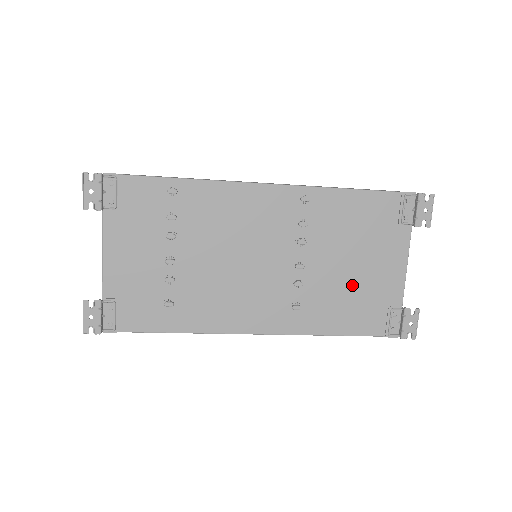
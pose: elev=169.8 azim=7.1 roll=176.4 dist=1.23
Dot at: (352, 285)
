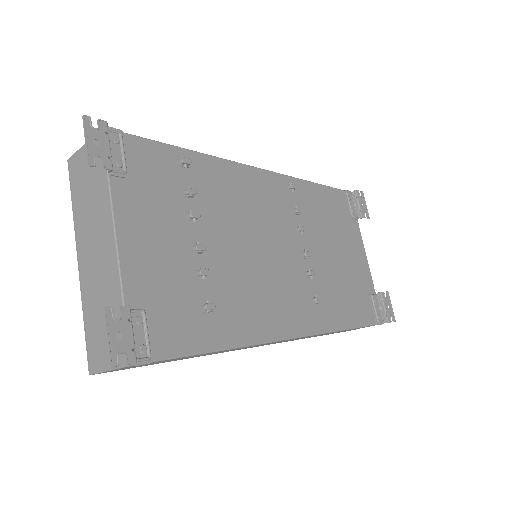
Dot at: (343, 274)
